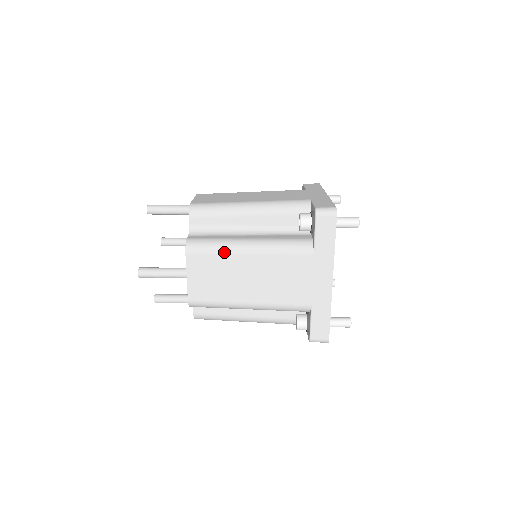
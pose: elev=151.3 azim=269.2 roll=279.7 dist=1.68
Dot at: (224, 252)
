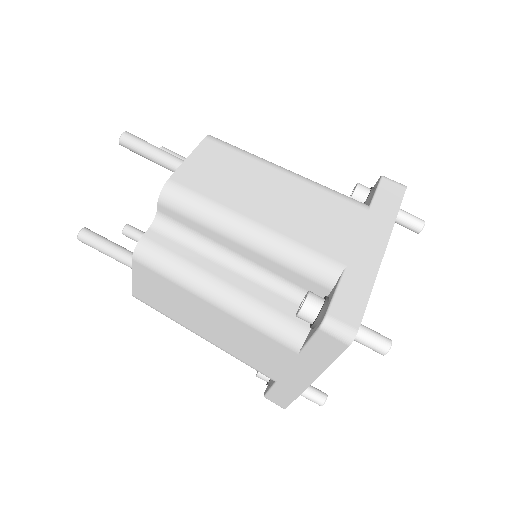
Dot at: (181, 285)
